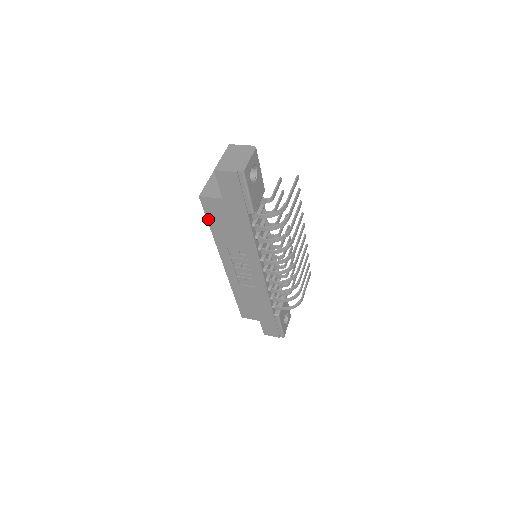
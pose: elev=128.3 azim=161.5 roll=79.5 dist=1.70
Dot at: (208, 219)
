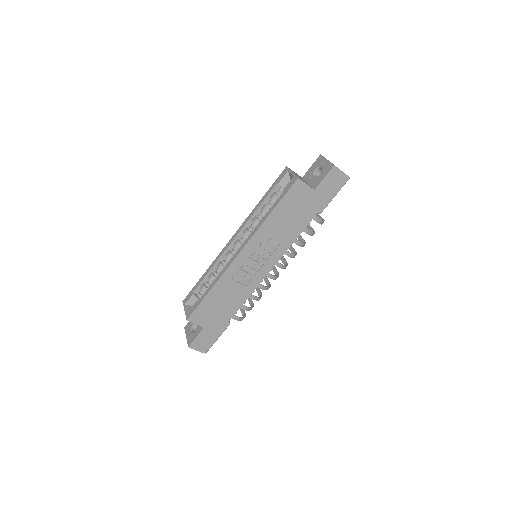
Dot at: (281, 201)
